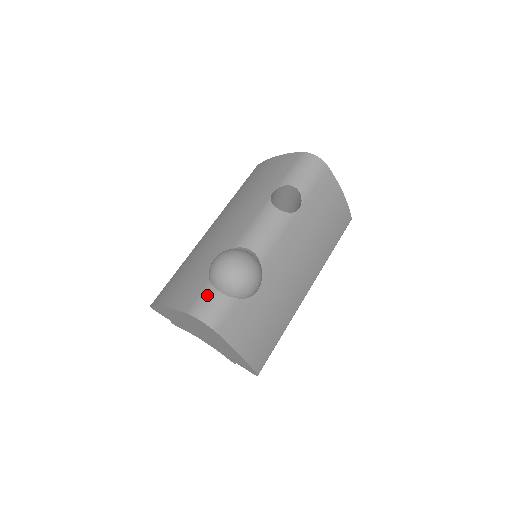
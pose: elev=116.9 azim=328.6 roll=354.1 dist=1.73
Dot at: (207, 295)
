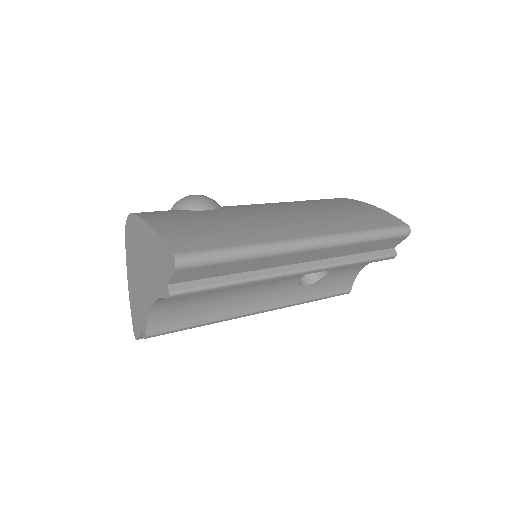
Dot at: occluded
